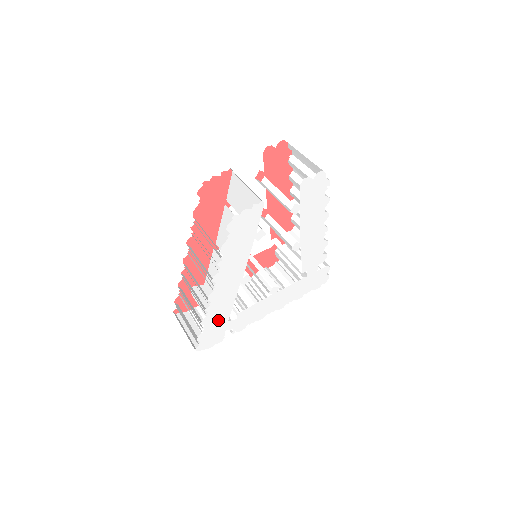
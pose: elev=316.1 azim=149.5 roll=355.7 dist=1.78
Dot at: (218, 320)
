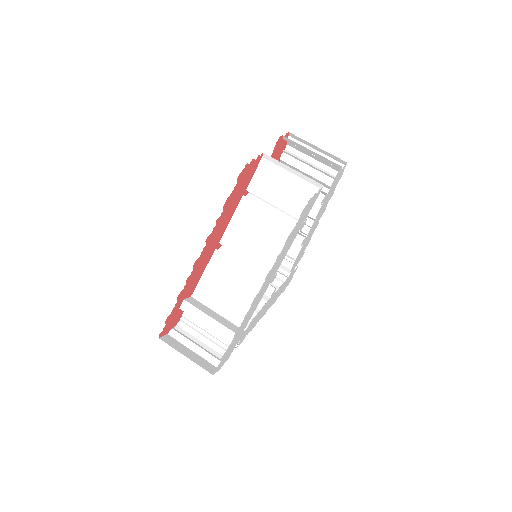
Dot at: (240, 331)
